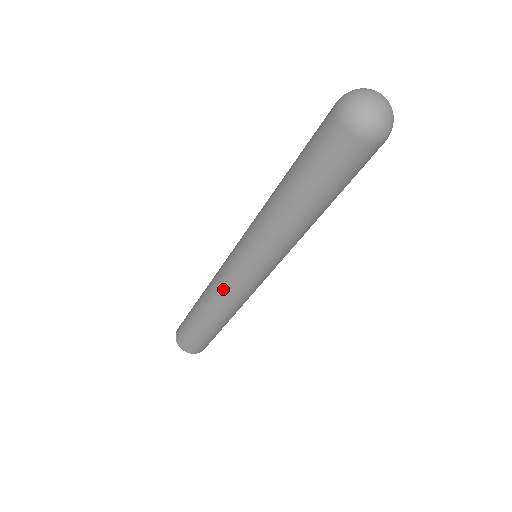
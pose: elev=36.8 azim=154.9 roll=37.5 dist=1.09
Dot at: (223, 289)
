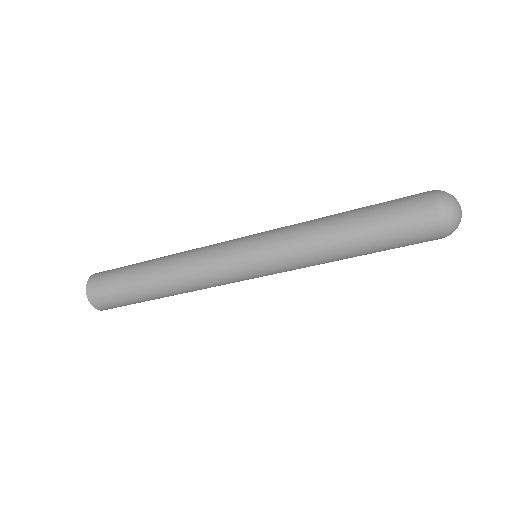
Dot at: (207, 269)
